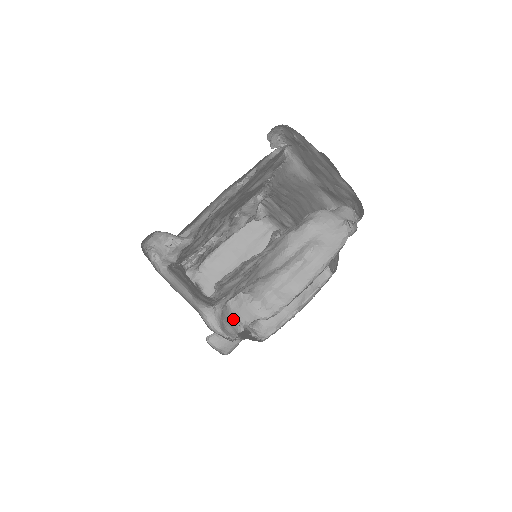
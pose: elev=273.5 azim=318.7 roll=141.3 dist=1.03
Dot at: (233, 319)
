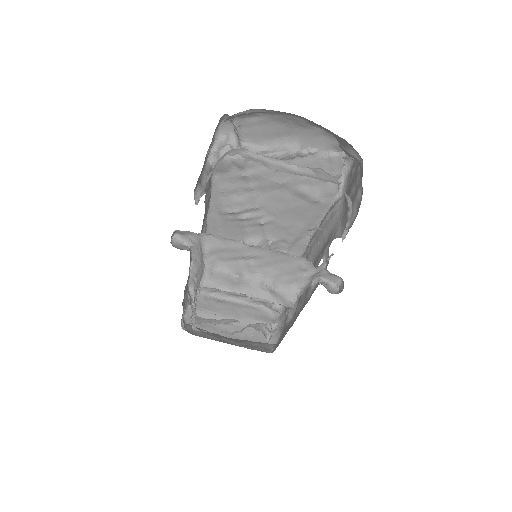
Dot at: (222, 156)
